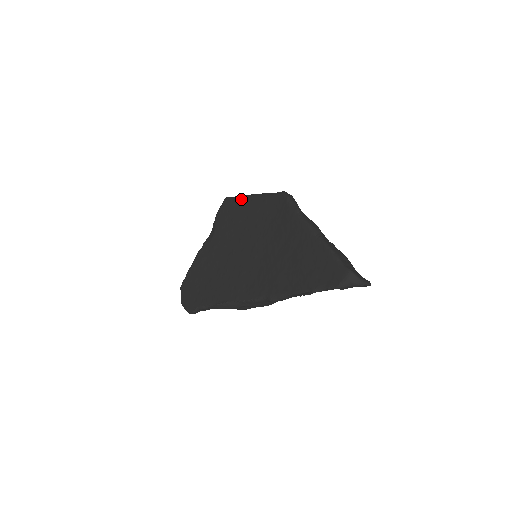
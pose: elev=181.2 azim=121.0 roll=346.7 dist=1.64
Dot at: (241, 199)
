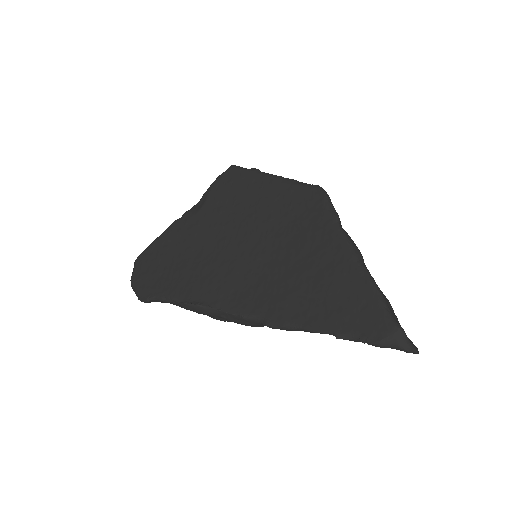
Dot at: (255, 175)
